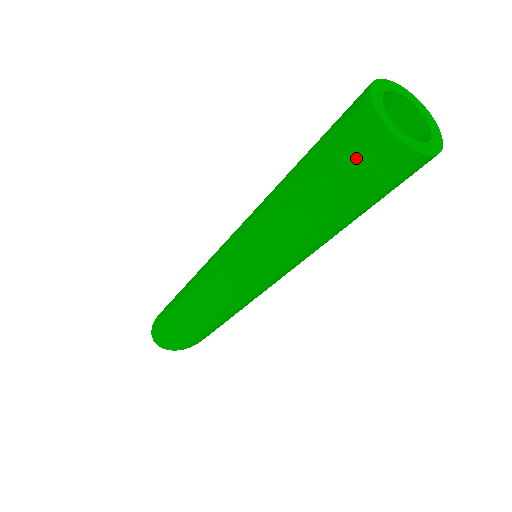
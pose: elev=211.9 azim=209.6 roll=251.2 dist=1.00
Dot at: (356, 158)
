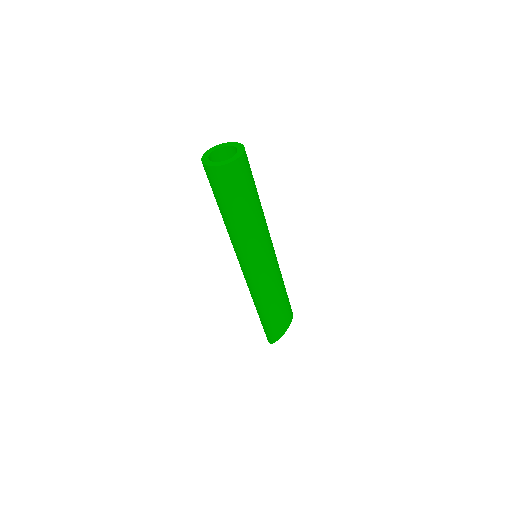
Dot at: (208, 179)
